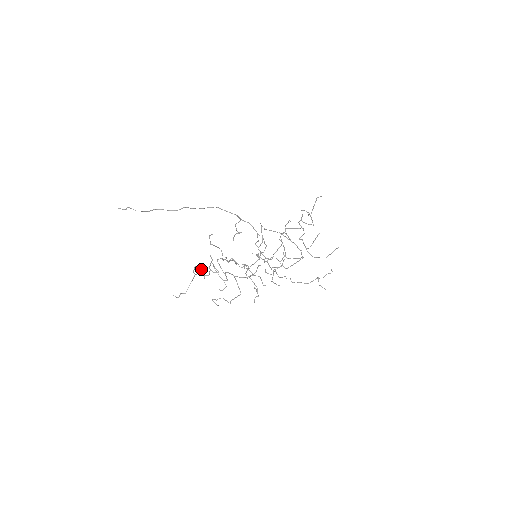
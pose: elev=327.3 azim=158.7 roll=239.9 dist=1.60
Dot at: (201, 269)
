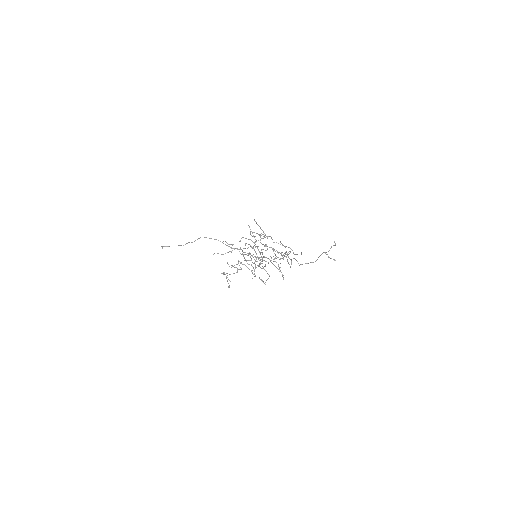
Dot at: occluded
